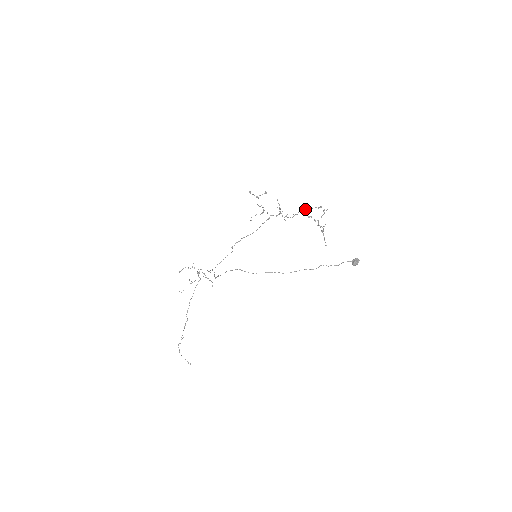
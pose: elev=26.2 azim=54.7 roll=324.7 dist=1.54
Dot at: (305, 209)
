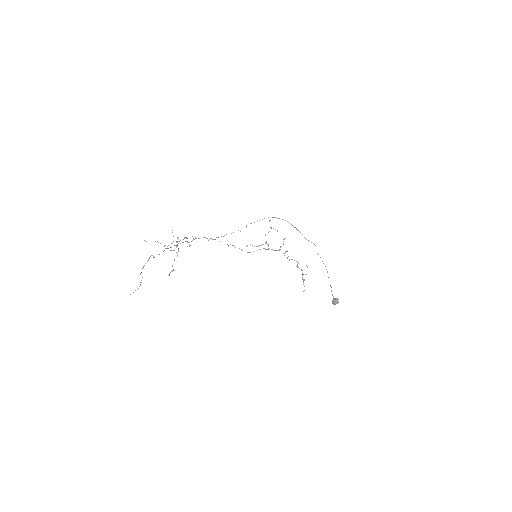
Dot at: (296, 261)
